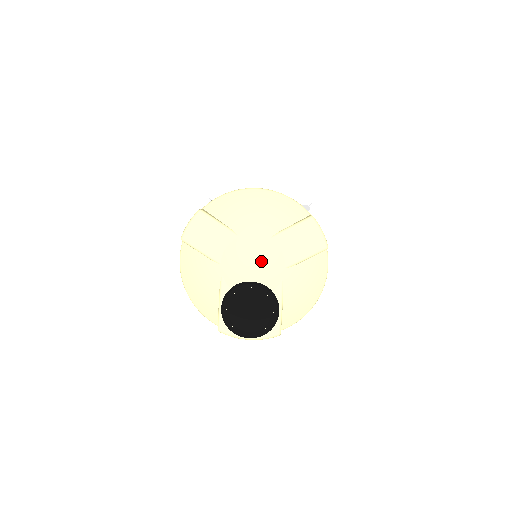
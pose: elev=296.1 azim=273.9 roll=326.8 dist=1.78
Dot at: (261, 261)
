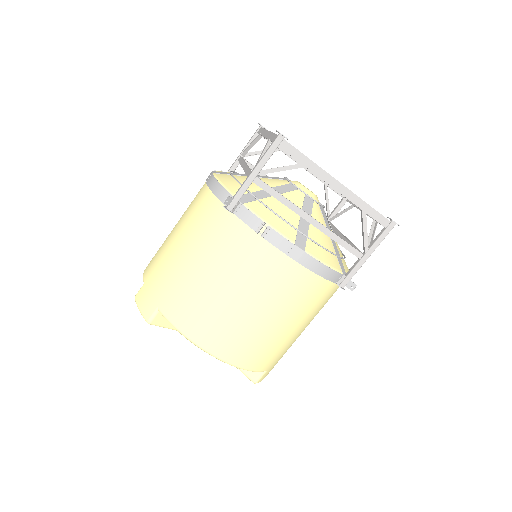
Dot at: occluded
